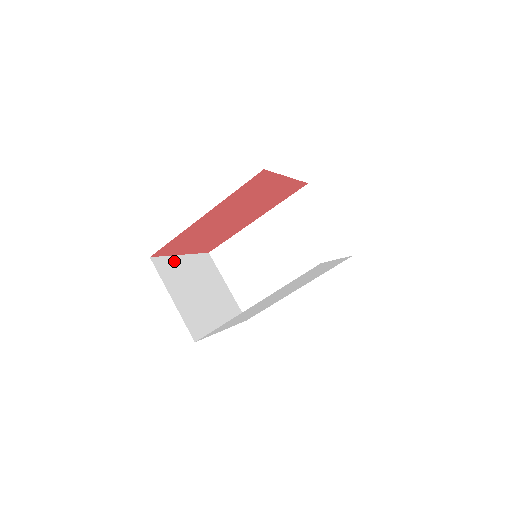
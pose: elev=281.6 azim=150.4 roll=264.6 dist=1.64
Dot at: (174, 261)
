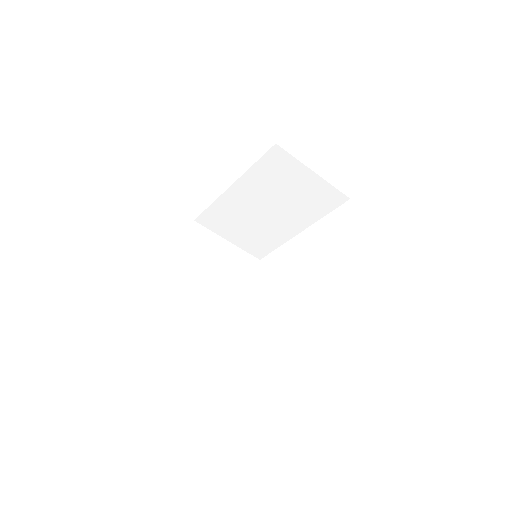
Dot at: (178, 282)
